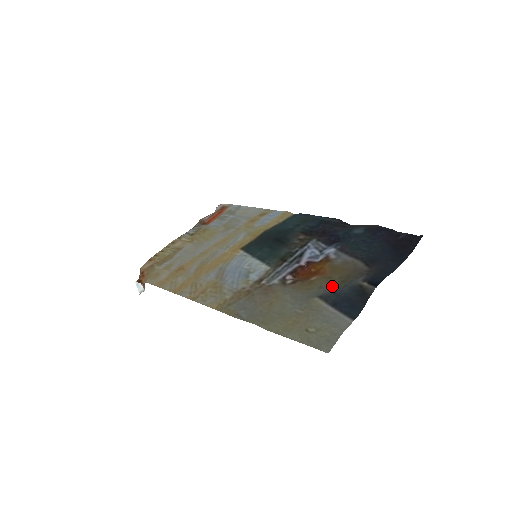
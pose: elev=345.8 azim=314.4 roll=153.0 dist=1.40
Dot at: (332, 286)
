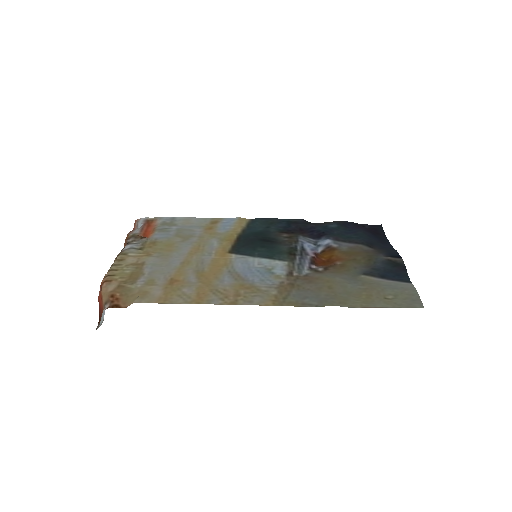
Dot at: (363, 265)
